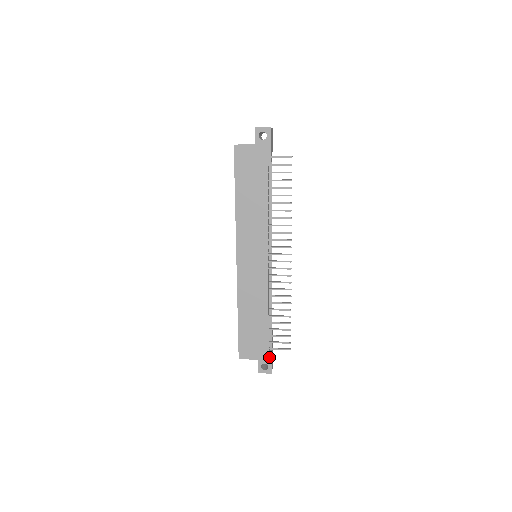
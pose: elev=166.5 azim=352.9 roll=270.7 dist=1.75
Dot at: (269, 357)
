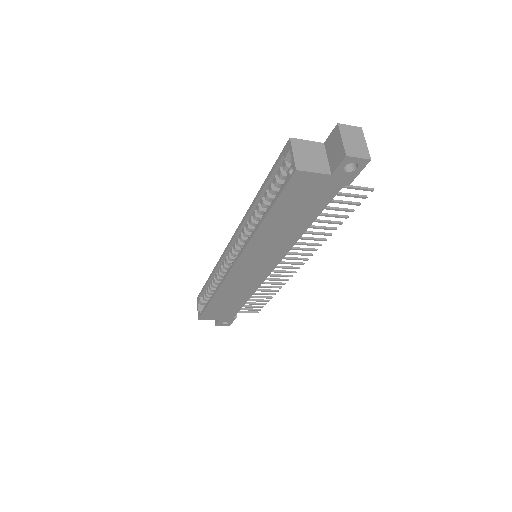
Dot at: (233, 319)
